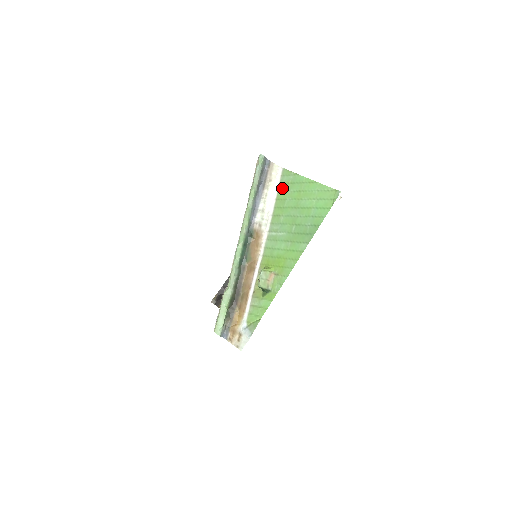
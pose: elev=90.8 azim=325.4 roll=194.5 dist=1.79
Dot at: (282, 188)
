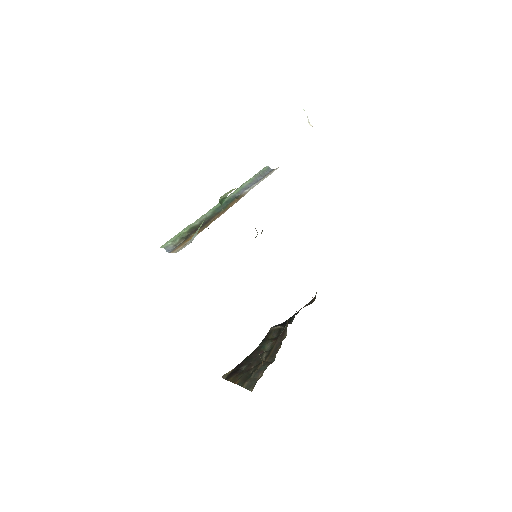
Dot at: occluded
